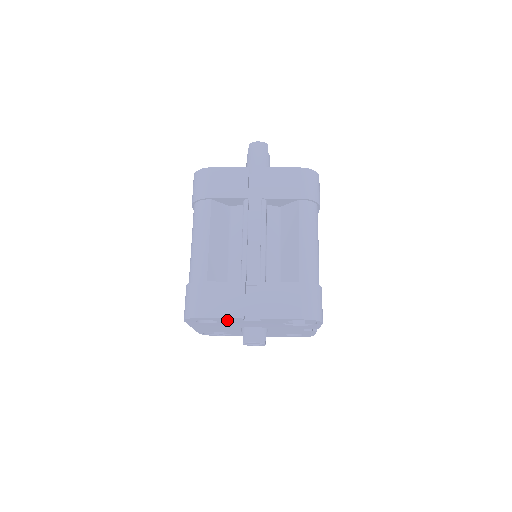
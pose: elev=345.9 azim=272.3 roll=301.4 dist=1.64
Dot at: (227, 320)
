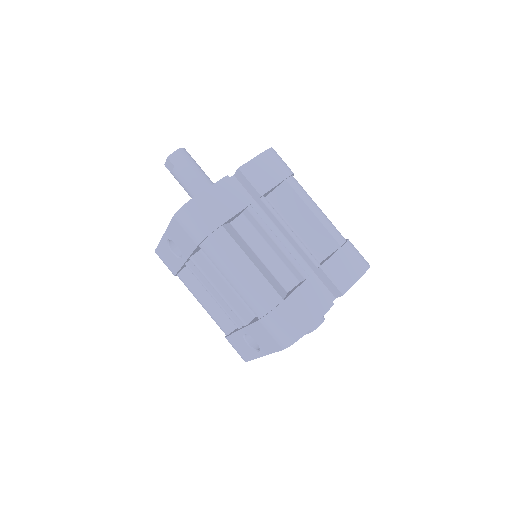
Dot at: occluded
